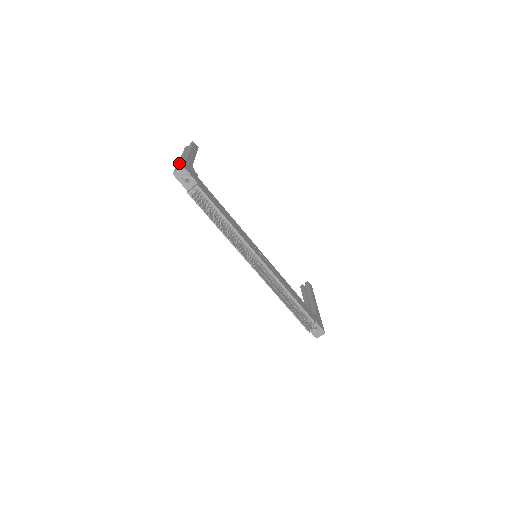
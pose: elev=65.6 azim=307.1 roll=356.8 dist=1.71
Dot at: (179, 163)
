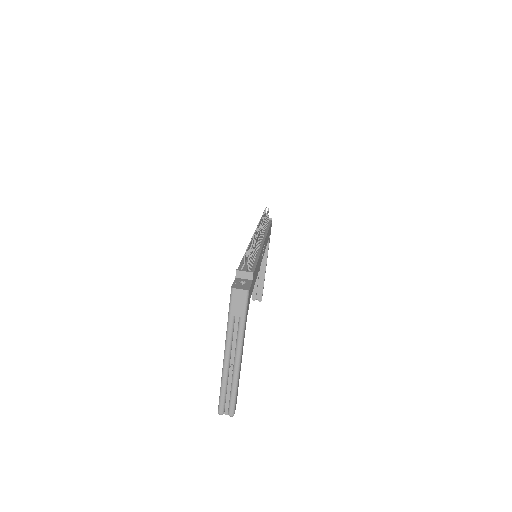
Dot at: occluded
